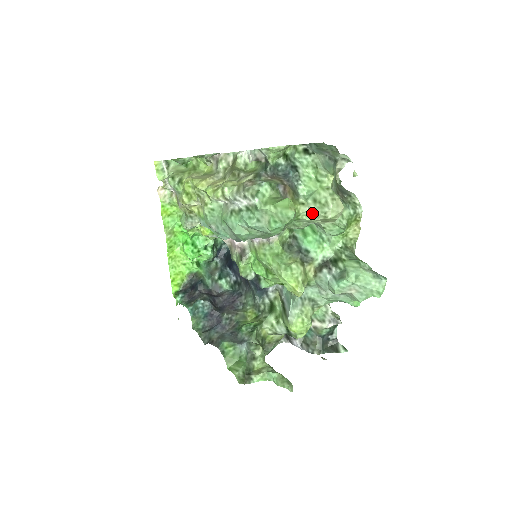
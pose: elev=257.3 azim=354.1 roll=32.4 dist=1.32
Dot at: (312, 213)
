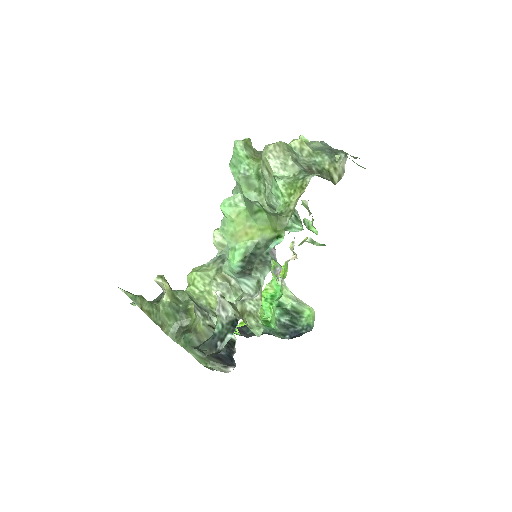
Dot at: occluded
